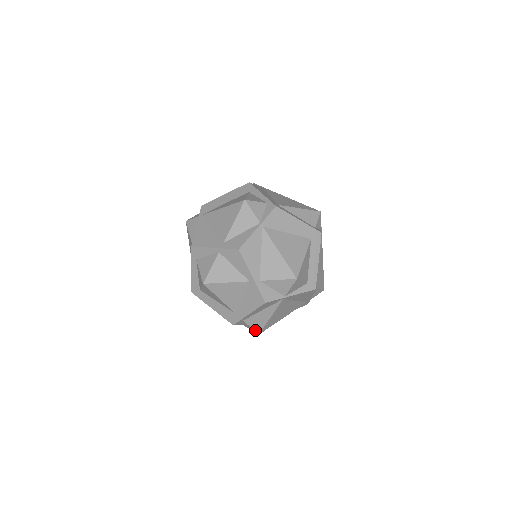
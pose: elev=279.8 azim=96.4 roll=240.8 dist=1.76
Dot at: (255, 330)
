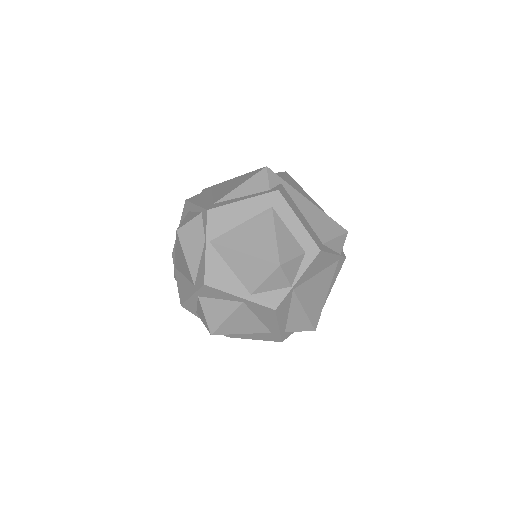
Dot at: (307, 330)
